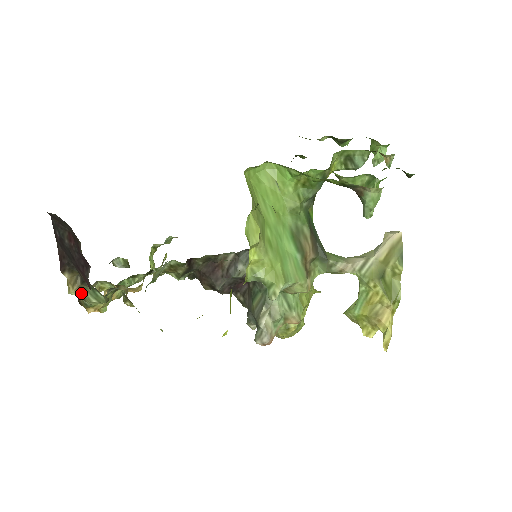
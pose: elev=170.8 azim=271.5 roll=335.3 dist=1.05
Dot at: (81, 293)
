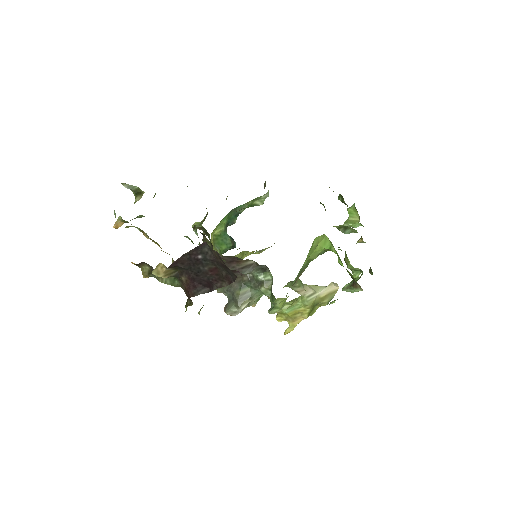
Dot at: (163, 277)
